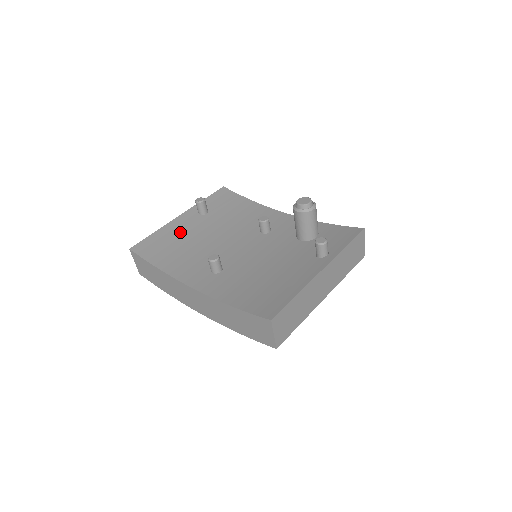
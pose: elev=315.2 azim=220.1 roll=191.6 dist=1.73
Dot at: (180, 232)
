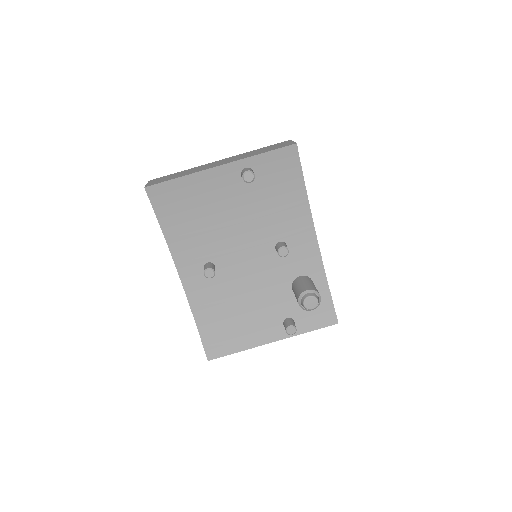
Dot at: (206, 193)
